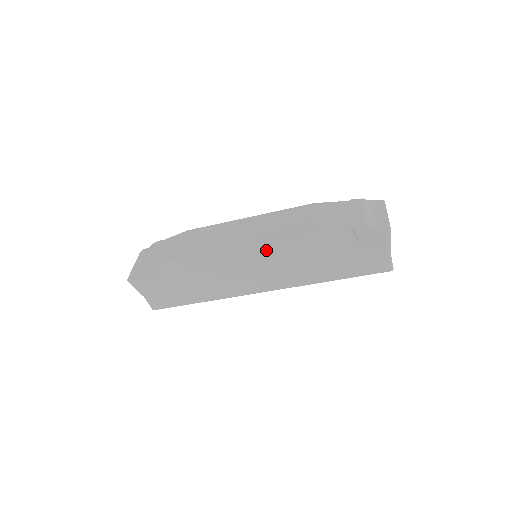
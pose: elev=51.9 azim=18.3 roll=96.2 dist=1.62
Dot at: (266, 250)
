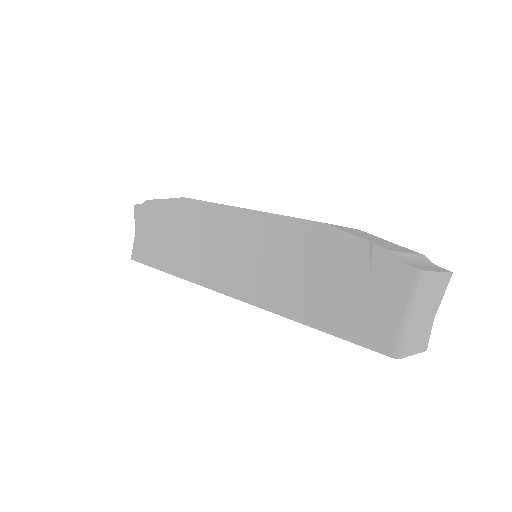
Dot at: (262, 229)
